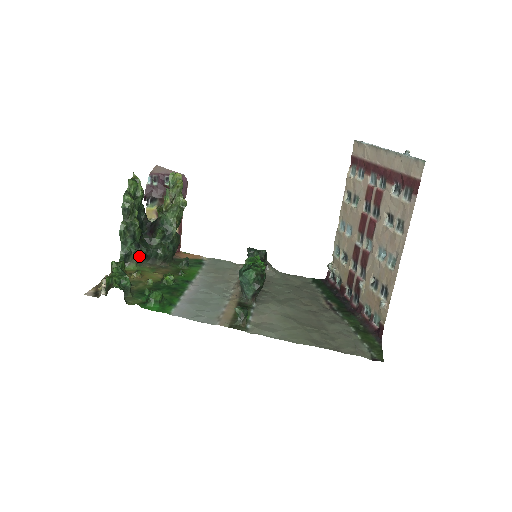
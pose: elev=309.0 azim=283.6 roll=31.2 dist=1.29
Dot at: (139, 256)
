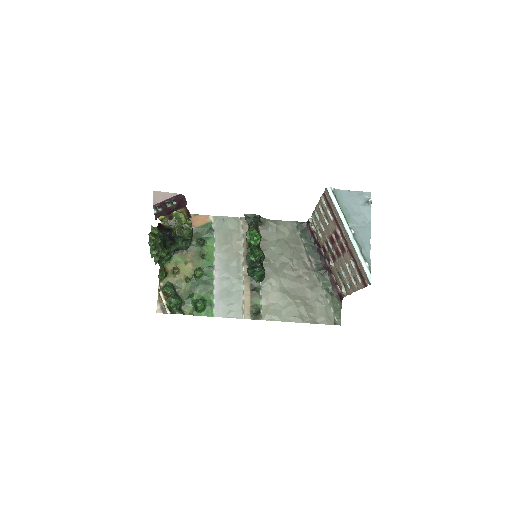
Dot at: (170, 257)
